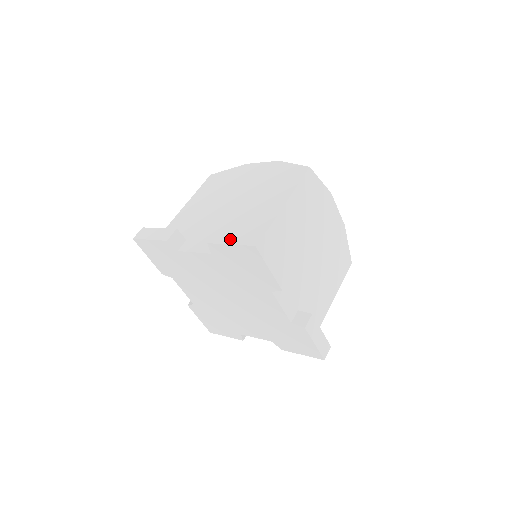
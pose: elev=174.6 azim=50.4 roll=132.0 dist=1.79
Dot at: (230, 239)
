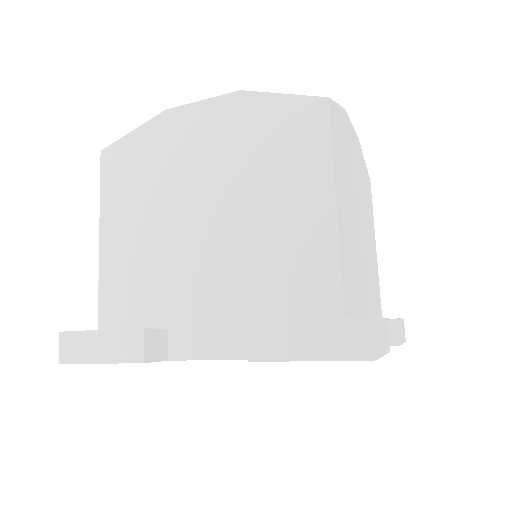
Dot at: (299, 347)
